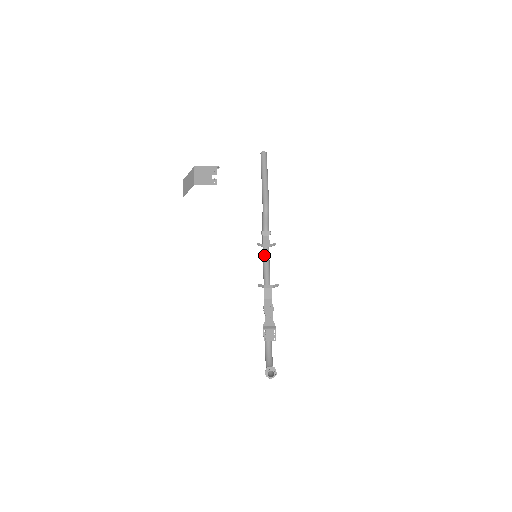
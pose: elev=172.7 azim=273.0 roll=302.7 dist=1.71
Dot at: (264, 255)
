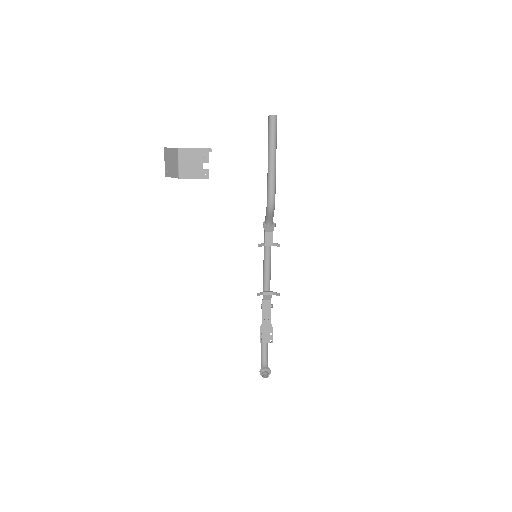
Dot at: (265, 249)
